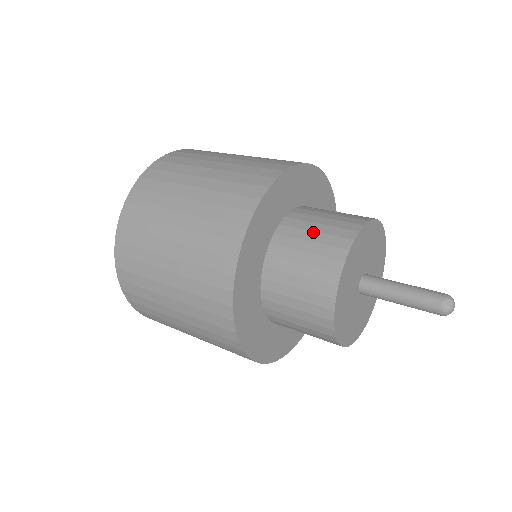
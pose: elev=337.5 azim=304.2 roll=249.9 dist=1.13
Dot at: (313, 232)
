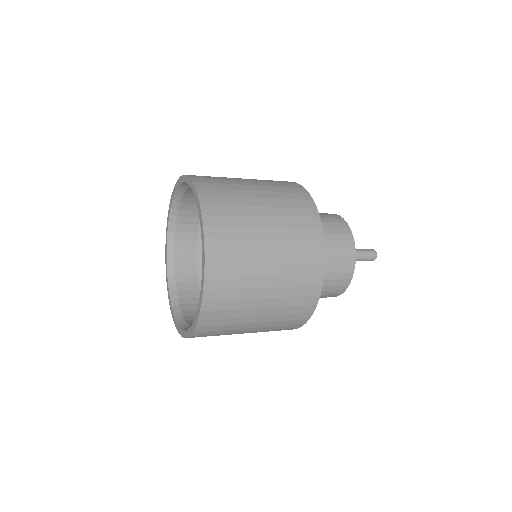
Dot at: (324, 222)
